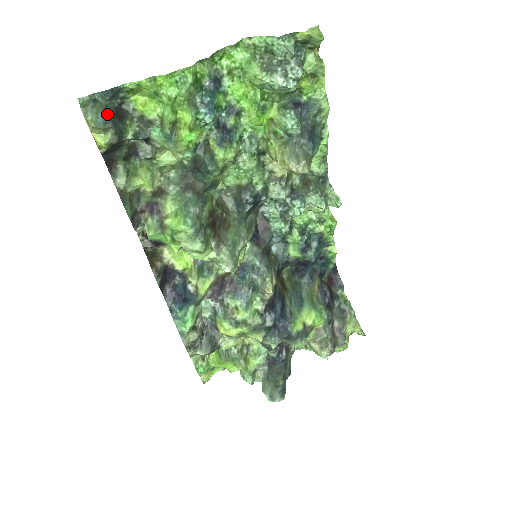
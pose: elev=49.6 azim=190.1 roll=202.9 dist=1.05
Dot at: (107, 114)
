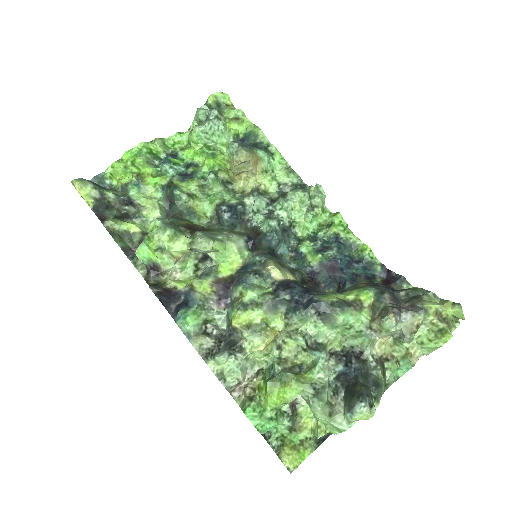
Dot at: (89, 181)
